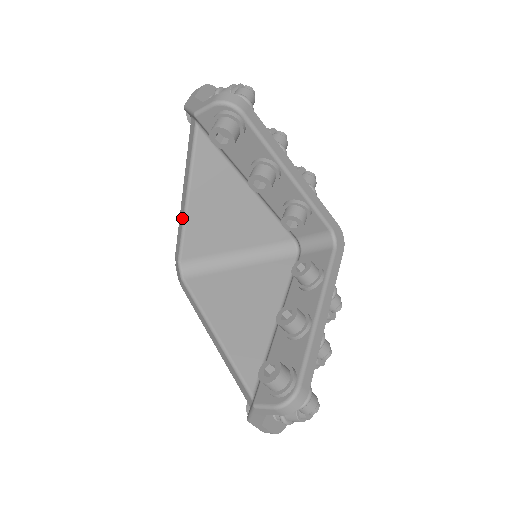
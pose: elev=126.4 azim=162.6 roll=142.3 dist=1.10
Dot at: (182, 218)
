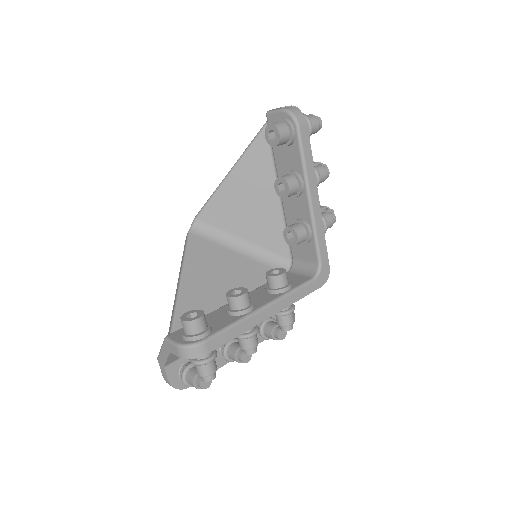
Dot at: (217, 187)
